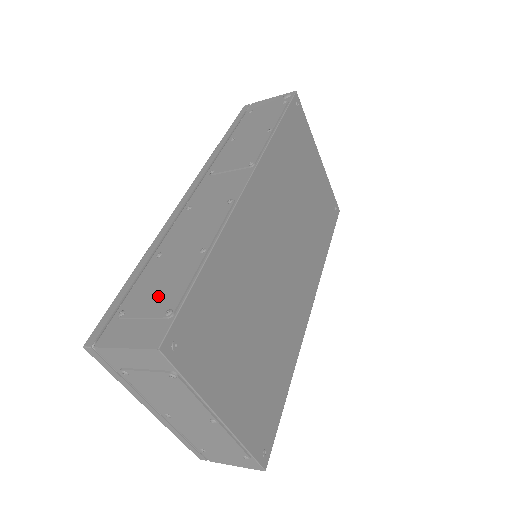
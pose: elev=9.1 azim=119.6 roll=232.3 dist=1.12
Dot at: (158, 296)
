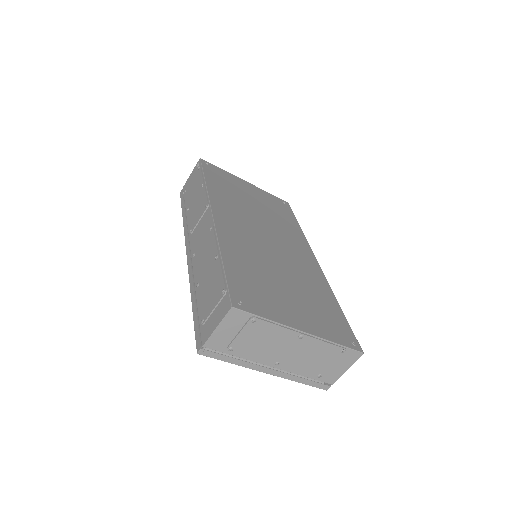
Dot at: (213, 295)
